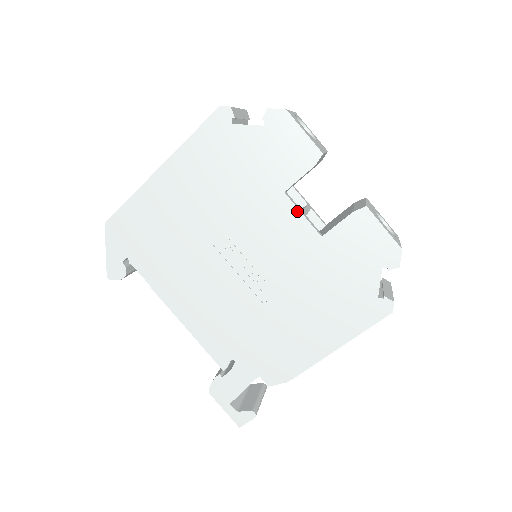
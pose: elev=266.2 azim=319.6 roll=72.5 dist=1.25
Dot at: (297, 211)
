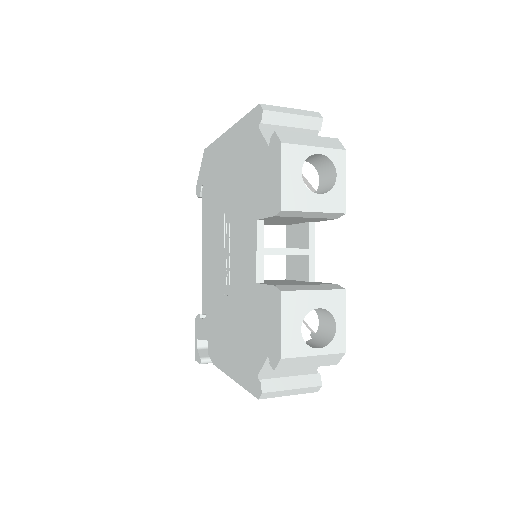
Dot at: (256, 244)
